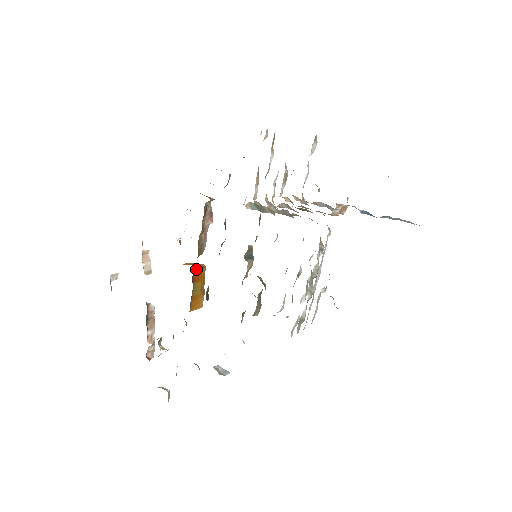
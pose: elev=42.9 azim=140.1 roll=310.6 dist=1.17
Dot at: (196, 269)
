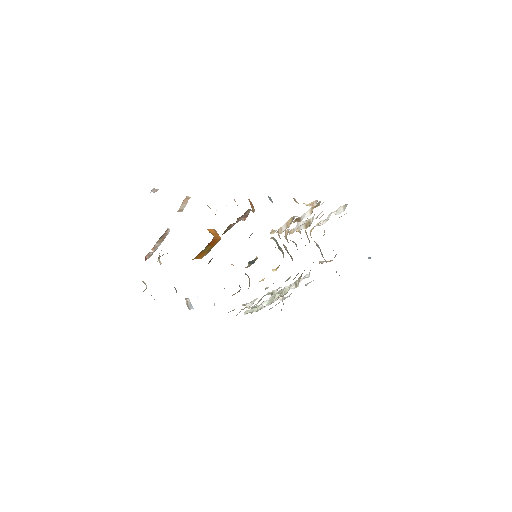
Dot at: (214, 239)
